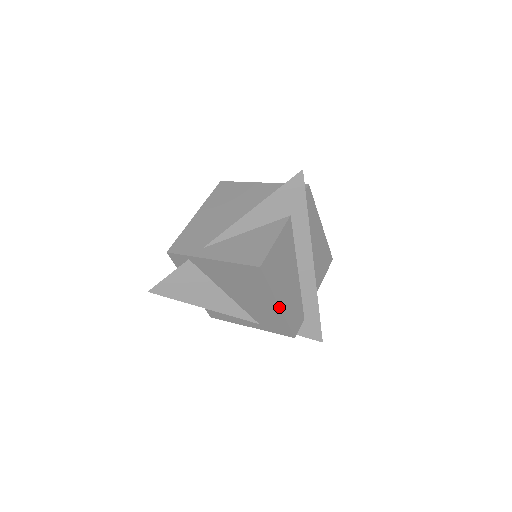
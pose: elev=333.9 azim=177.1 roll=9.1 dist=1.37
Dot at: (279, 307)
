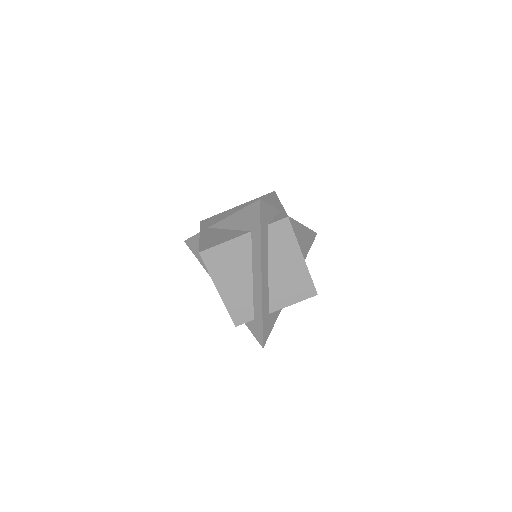
Dot at: (219, 292)
